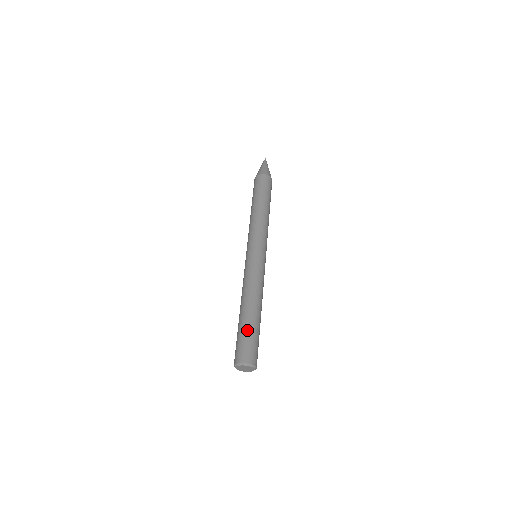
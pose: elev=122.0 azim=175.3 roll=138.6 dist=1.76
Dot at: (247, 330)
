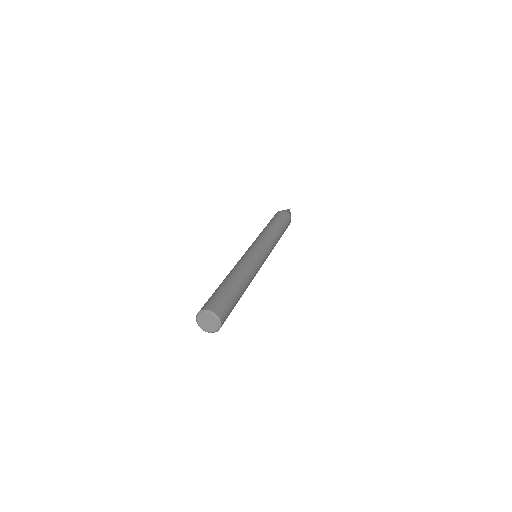
Dot at: (214, 292)
